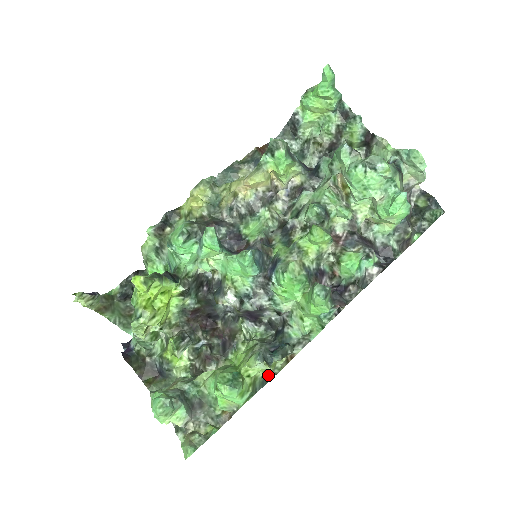
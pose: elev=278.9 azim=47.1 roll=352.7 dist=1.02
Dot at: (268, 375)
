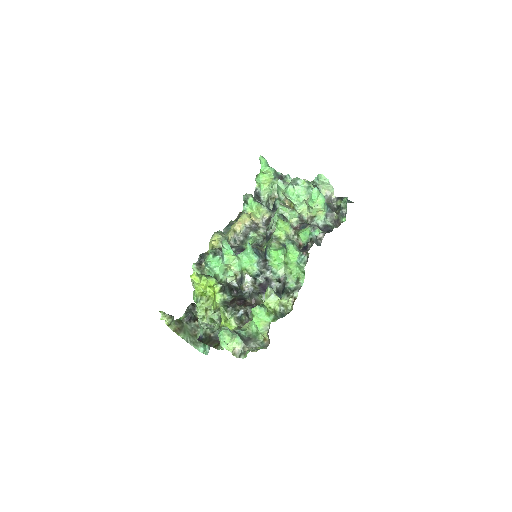
Dot at: (284, 313)
